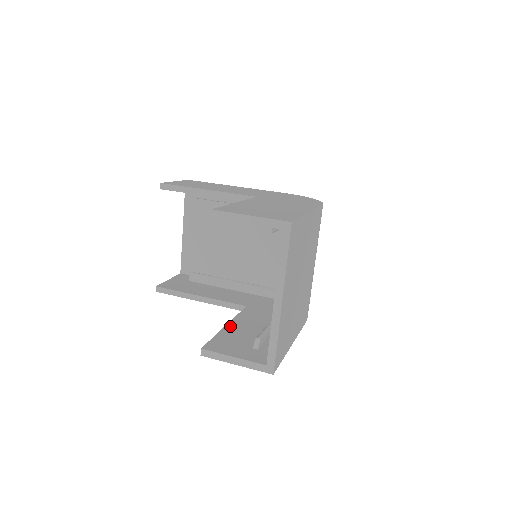
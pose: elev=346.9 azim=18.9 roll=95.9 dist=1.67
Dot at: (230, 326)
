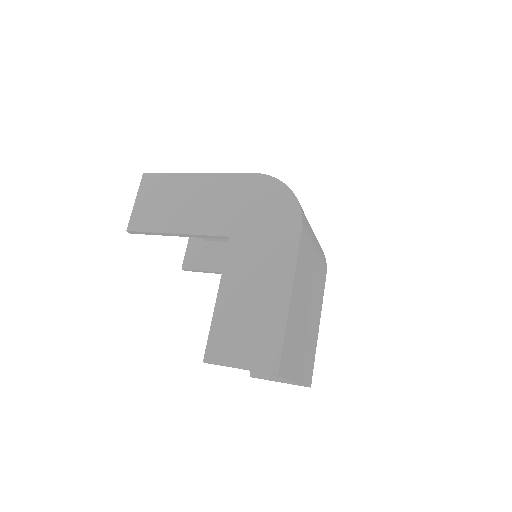
Dot at: occluded
